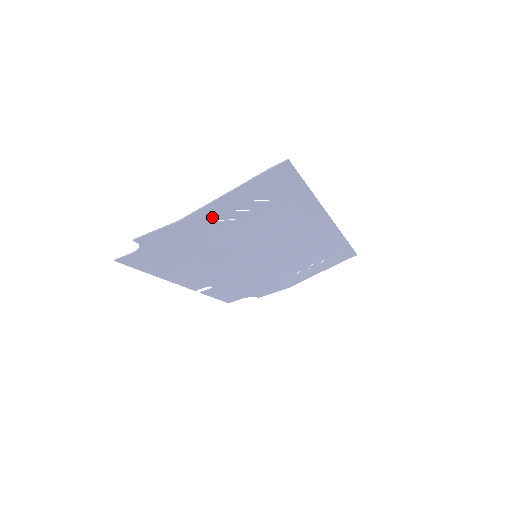
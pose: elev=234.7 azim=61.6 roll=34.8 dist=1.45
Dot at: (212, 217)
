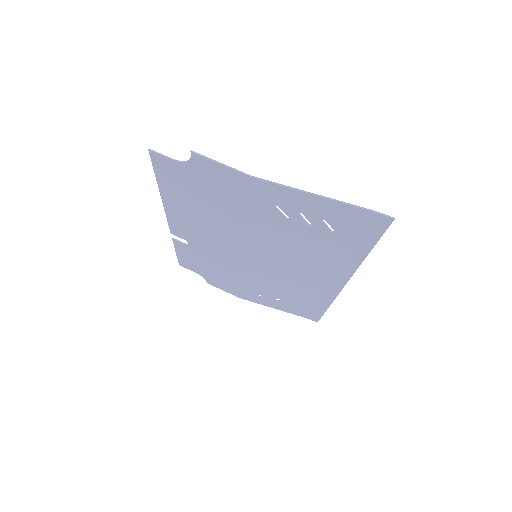
Dot at: (278, 199)
